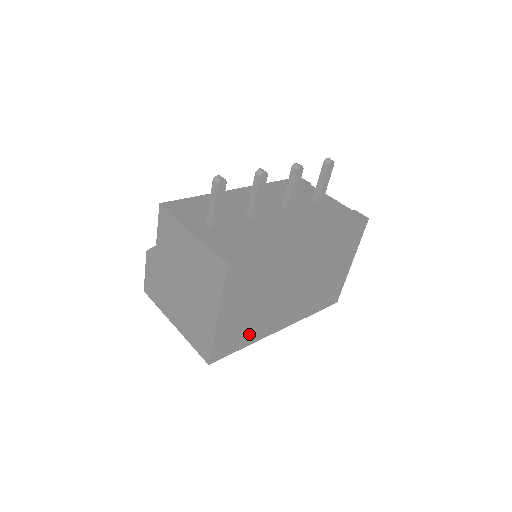
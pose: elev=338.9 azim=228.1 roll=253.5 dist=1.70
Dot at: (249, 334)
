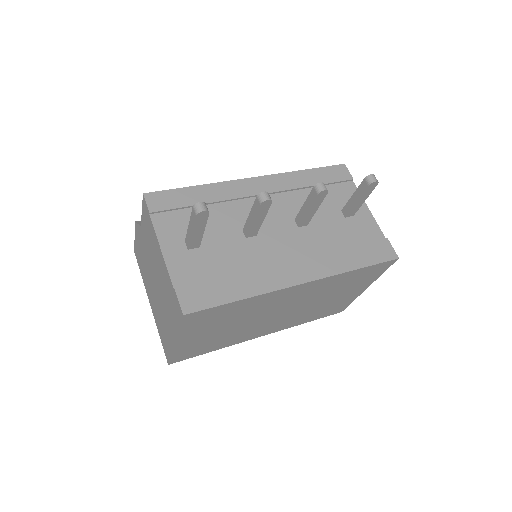
Dot at: (219, 344)
